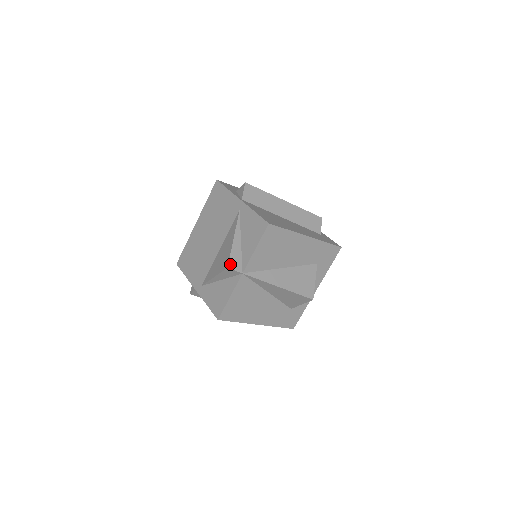
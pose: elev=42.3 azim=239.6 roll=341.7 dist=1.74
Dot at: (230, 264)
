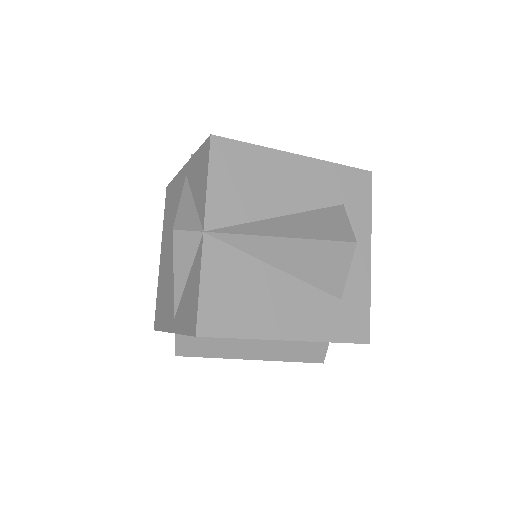
Dot at: (177, 225)
